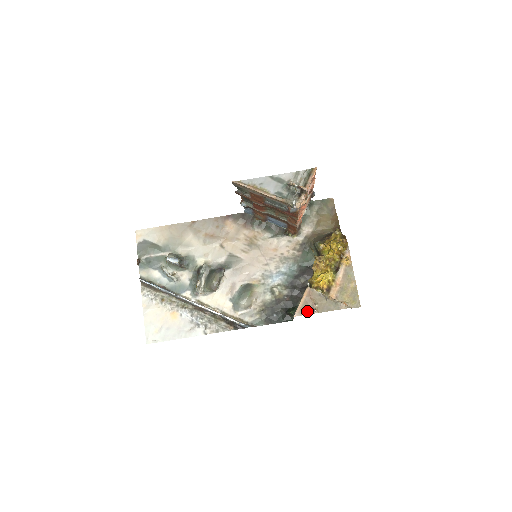
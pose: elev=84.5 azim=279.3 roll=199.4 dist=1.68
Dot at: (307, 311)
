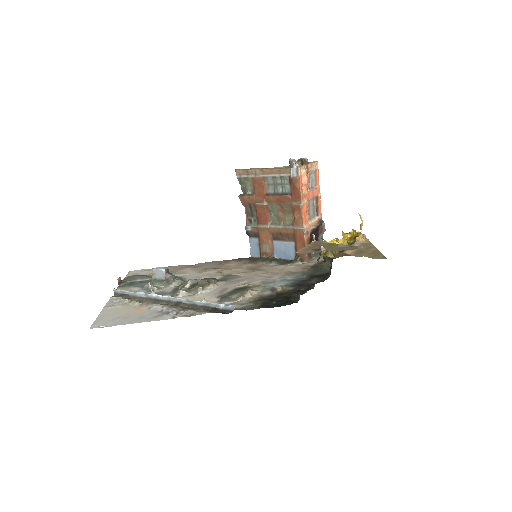
Dot at: (312, 251)
